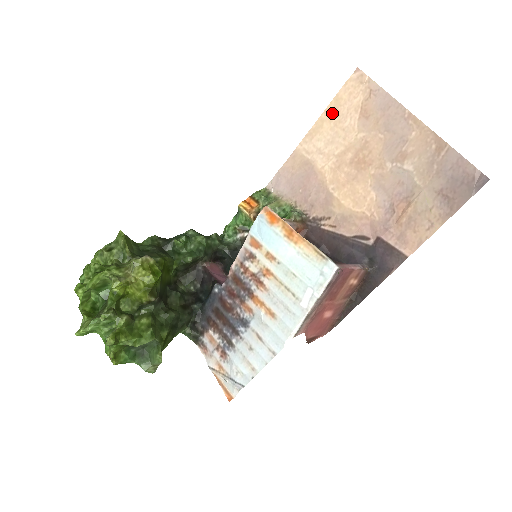
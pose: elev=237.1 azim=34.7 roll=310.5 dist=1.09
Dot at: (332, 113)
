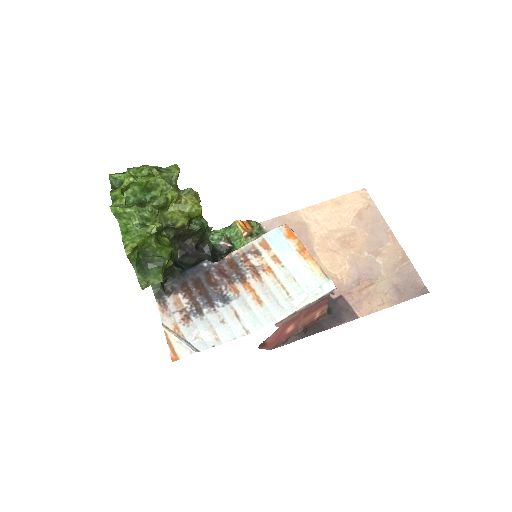
Dot at: (336, 204)
